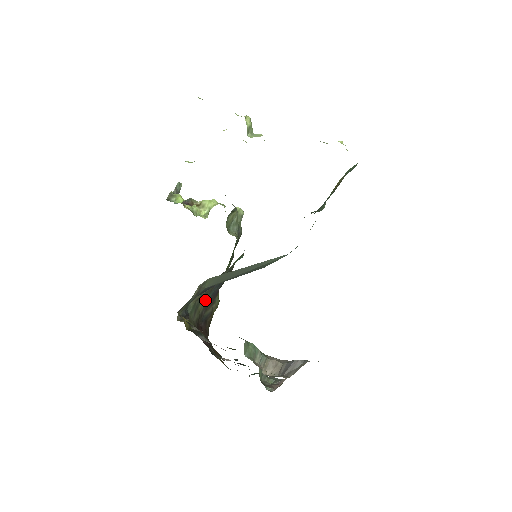
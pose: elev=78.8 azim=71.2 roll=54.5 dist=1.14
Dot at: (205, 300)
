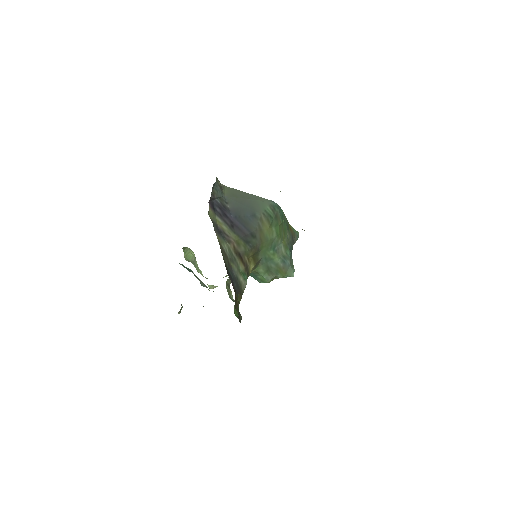
Dot at: (226, 264)
